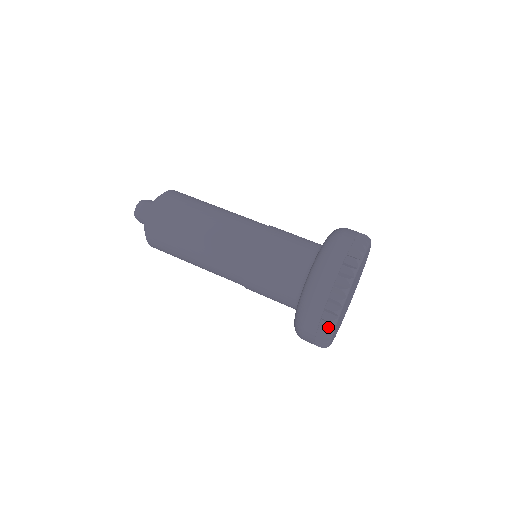
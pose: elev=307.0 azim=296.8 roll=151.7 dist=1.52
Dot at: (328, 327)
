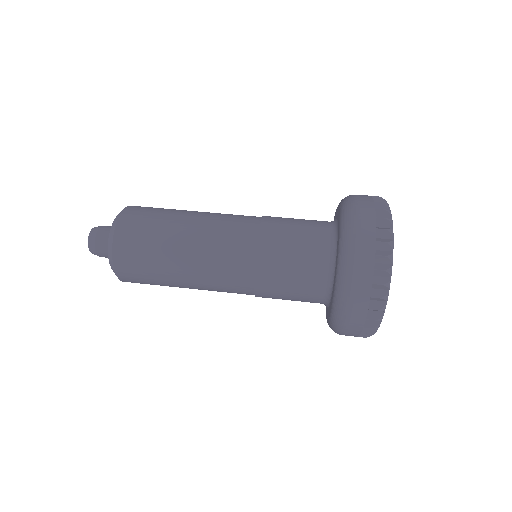
Dot at: (386, 254)
